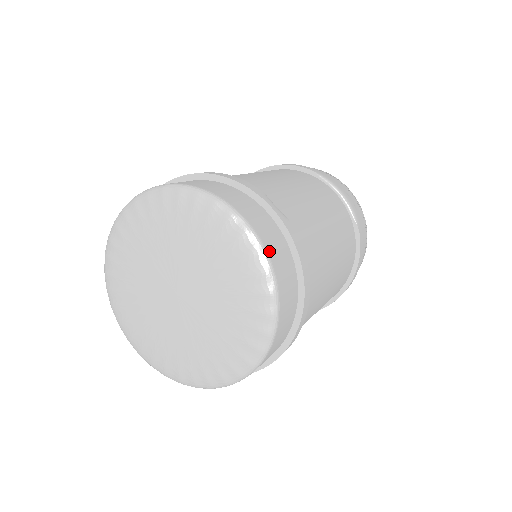
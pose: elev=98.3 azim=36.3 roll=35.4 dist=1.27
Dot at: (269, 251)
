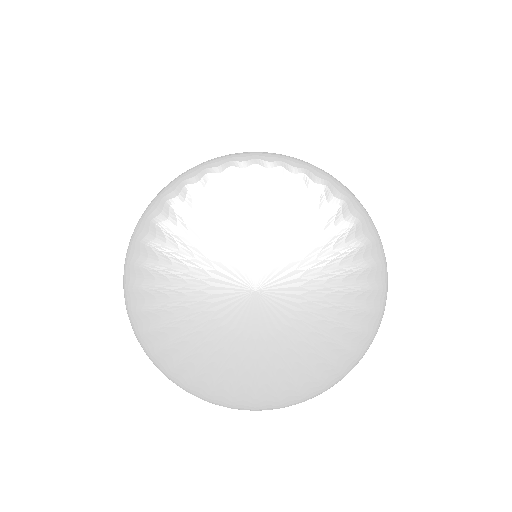
Dot at: (288, 157)
